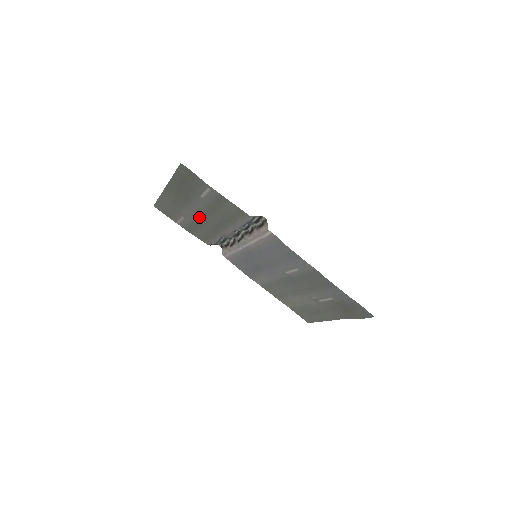
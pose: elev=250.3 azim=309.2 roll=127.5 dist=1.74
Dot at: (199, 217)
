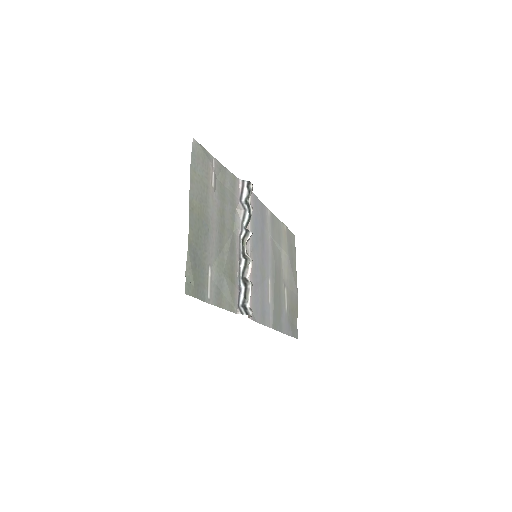
Dot at: (220, 220)
